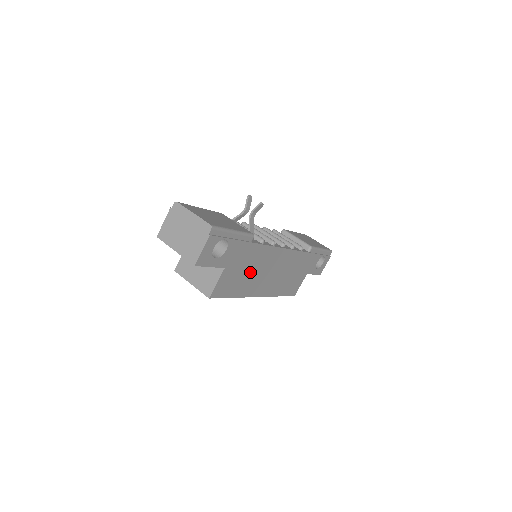
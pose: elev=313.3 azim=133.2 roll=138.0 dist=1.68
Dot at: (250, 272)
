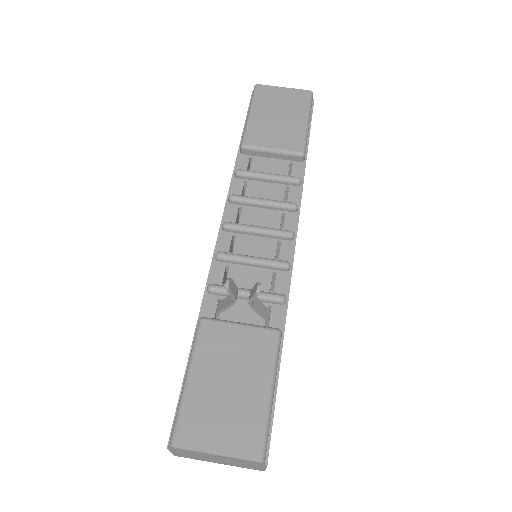
Dot at: occluded
